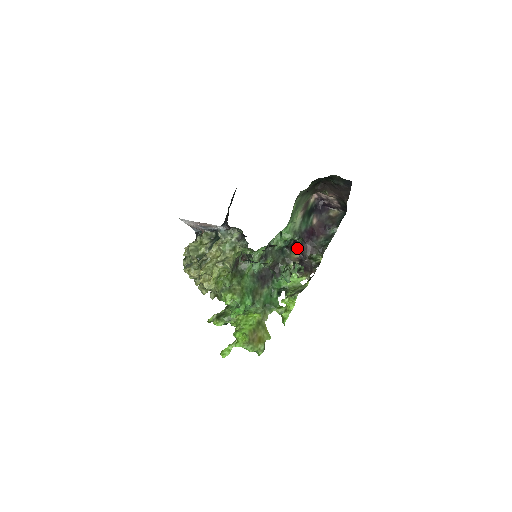
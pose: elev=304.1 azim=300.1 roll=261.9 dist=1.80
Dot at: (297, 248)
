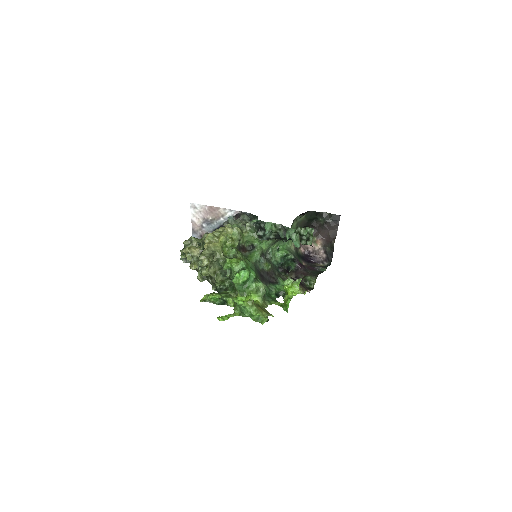
Dot at: (290, 273)
